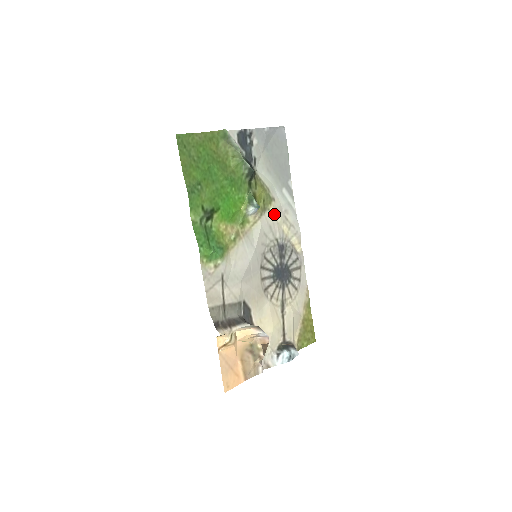
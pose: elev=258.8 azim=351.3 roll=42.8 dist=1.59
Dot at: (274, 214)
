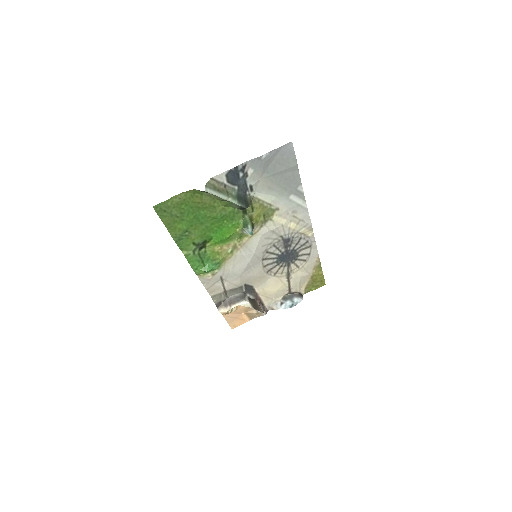
Dot at: (277, 220)
